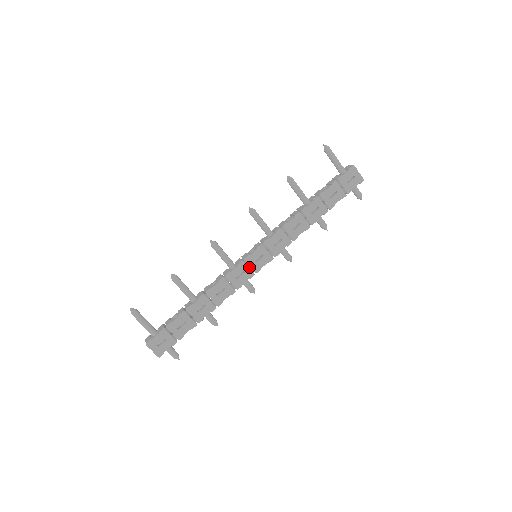
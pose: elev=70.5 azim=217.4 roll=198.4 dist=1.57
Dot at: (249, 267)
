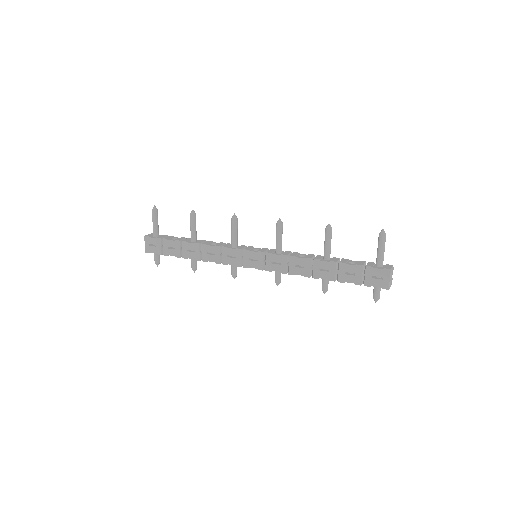
Dot at: occluded
